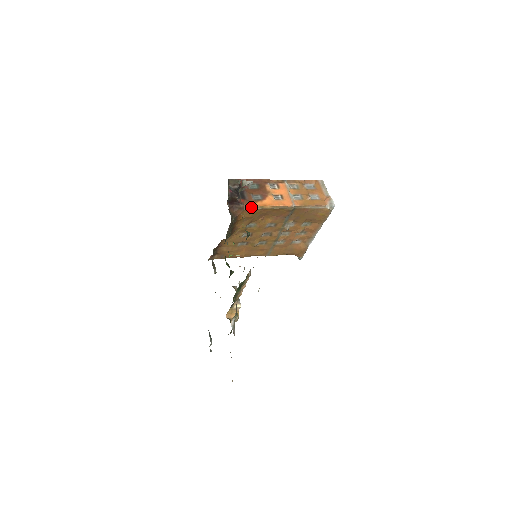
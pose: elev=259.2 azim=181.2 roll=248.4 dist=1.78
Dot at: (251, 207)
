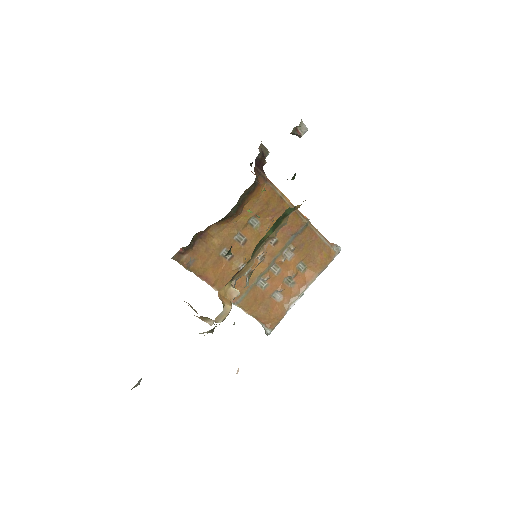
Dot at: (273, 186)
